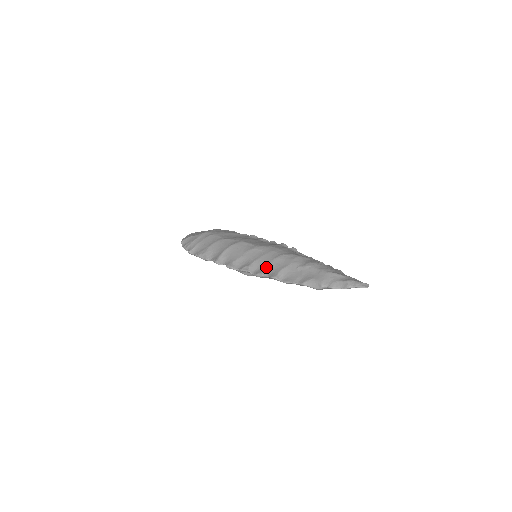
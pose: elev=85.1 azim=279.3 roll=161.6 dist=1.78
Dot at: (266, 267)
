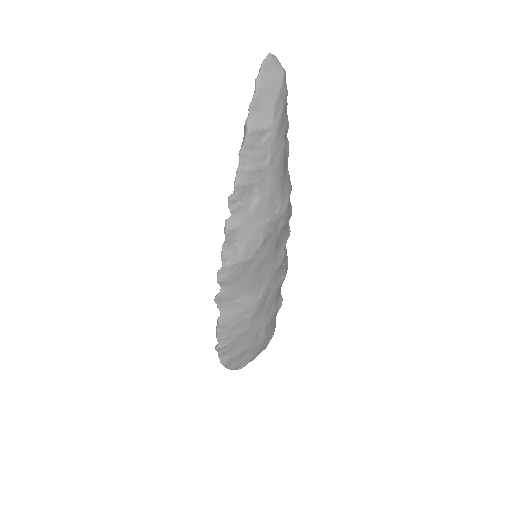
Dot at: occluded
